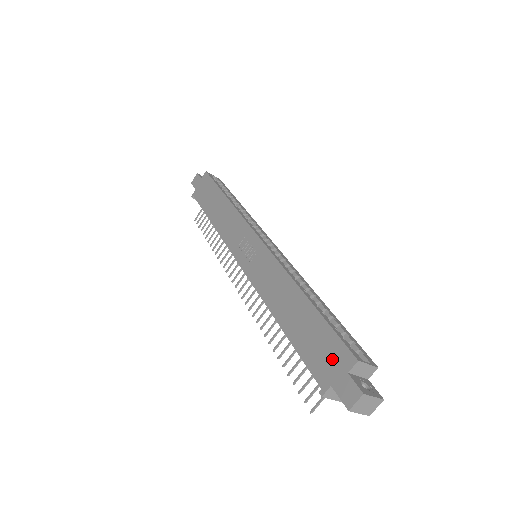
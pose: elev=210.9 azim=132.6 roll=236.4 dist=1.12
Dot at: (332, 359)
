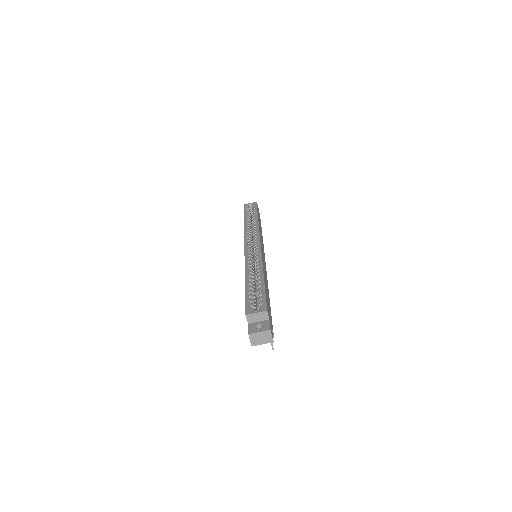
Dot at: occluded
